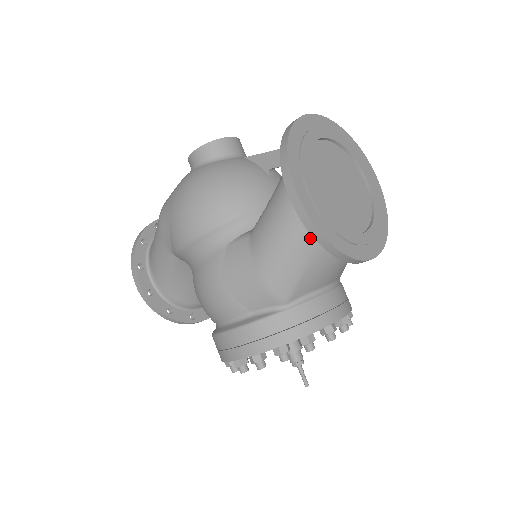
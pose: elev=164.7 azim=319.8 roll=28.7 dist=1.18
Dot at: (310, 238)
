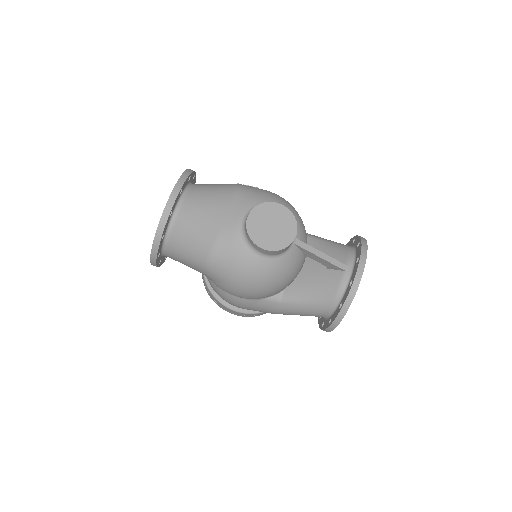
Dot at: occluded
